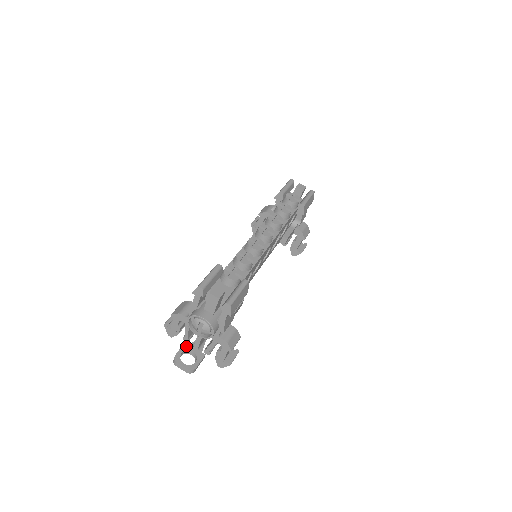
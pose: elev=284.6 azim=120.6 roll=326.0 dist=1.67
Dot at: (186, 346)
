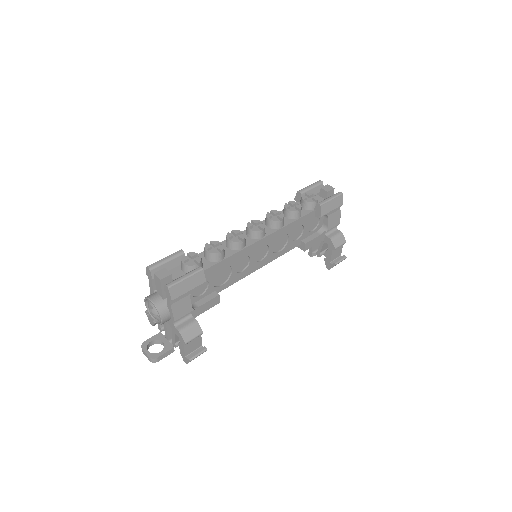
Dot at: (159, 336)
